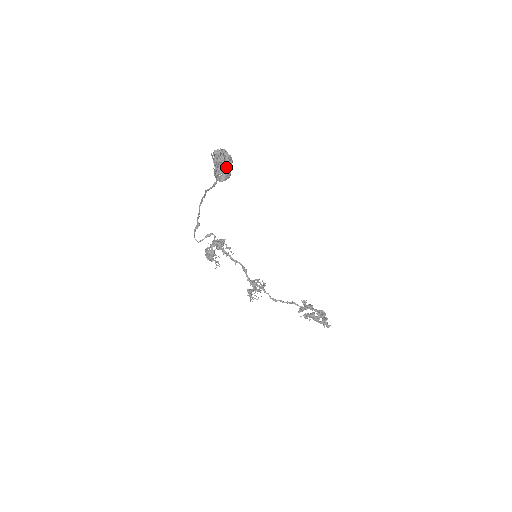
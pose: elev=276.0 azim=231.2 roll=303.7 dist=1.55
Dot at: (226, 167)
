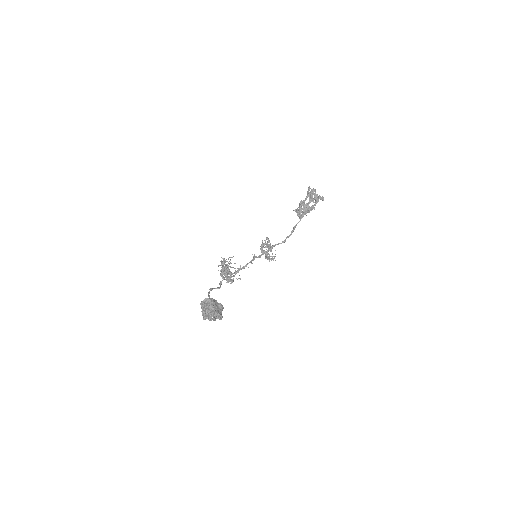
Dot at: (221, 316)
